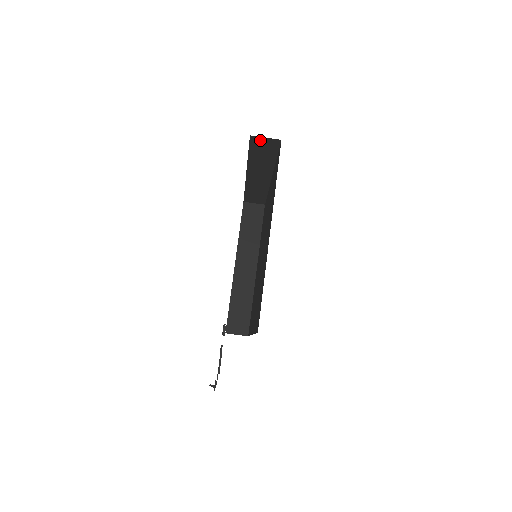
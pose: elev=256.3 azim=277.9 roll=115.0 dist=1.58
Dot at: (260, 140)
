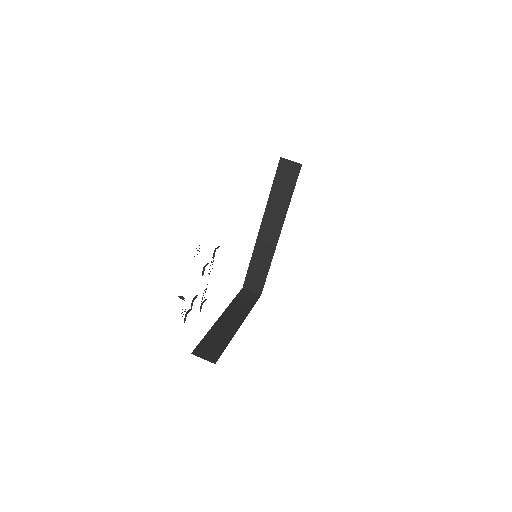
Dot at: (286, 165)
